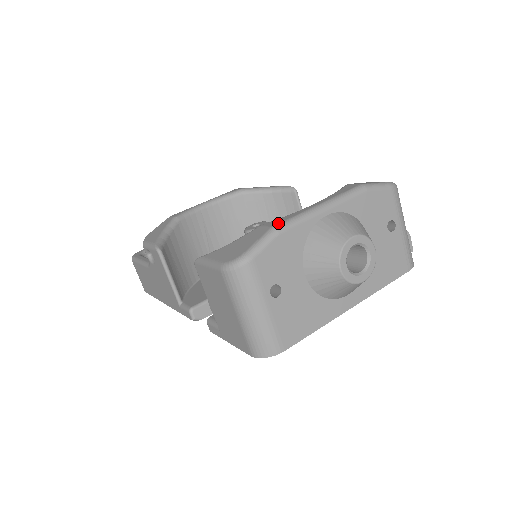
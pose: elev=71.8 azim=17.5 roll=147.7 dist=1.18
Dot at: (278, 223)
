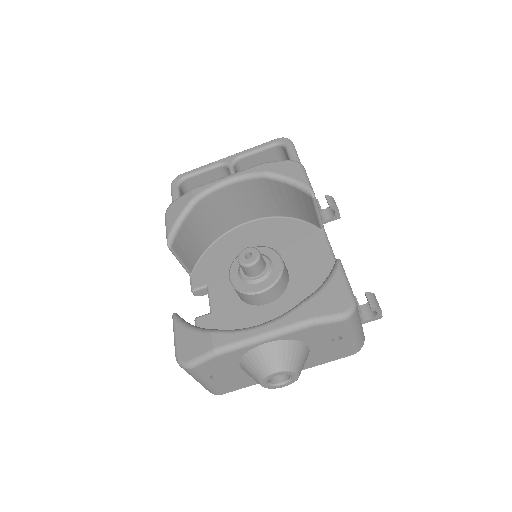
Dot at: (219, 346)
